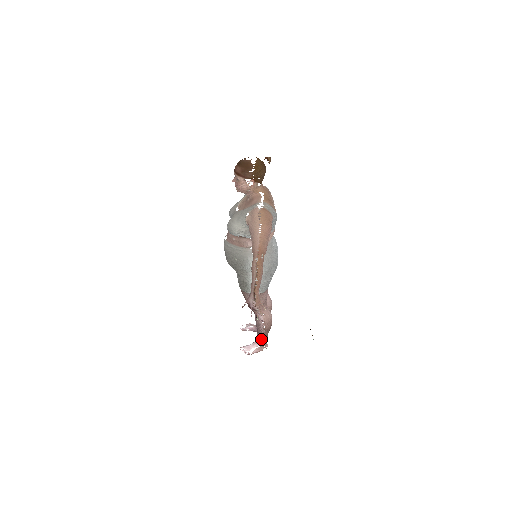
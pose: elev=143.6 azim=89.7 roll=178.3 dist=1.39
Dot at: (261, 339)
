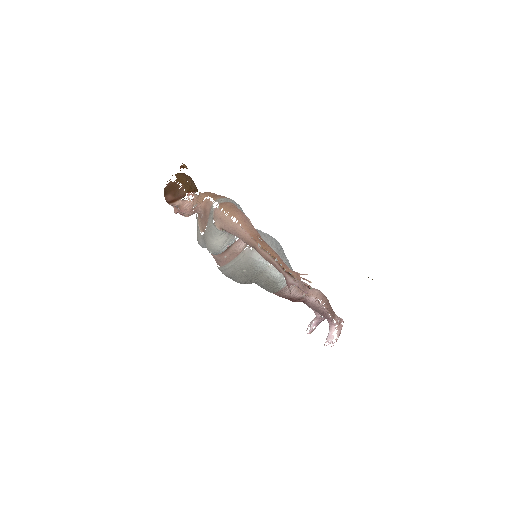
Dot at: (332, 318)
